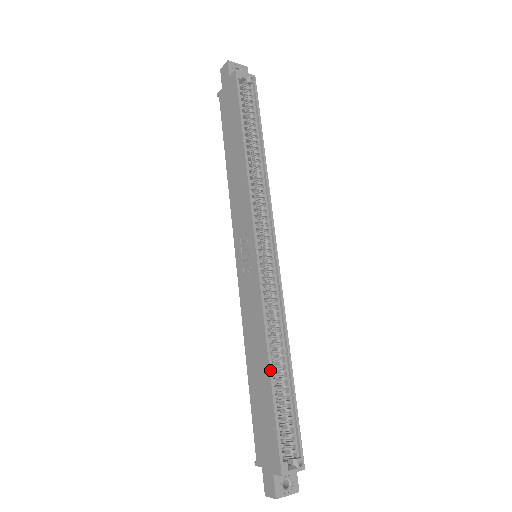
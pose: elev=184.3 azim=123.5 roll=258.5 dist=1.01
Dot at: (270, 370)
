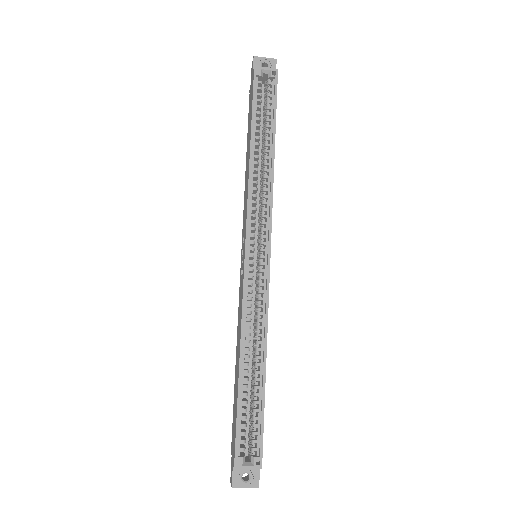
Dot at: (239, 369)
